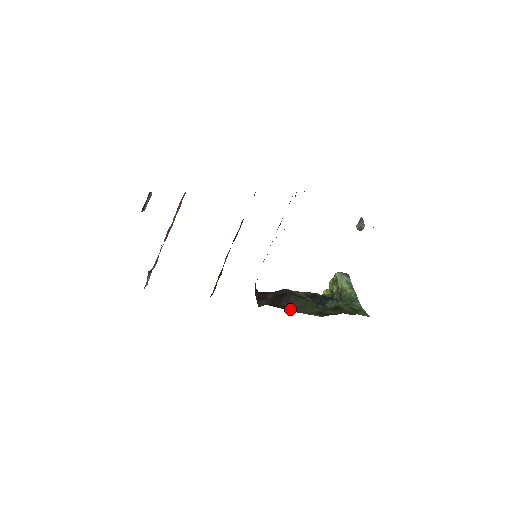
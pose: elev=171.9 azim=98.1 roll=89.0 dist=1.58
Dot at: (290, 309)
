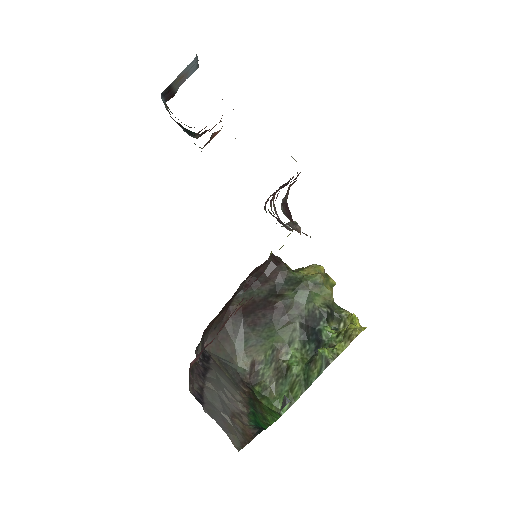
Dot at: (240, 334)
